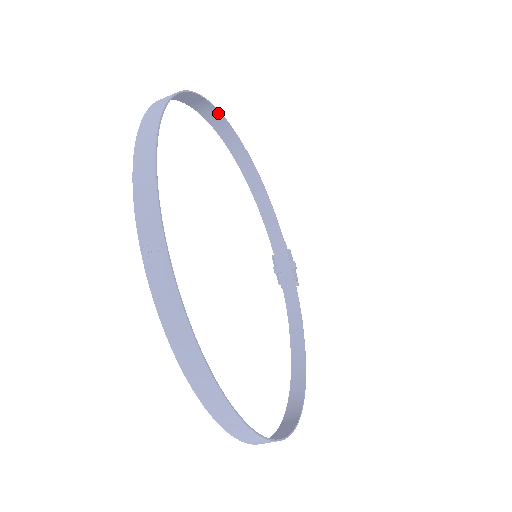
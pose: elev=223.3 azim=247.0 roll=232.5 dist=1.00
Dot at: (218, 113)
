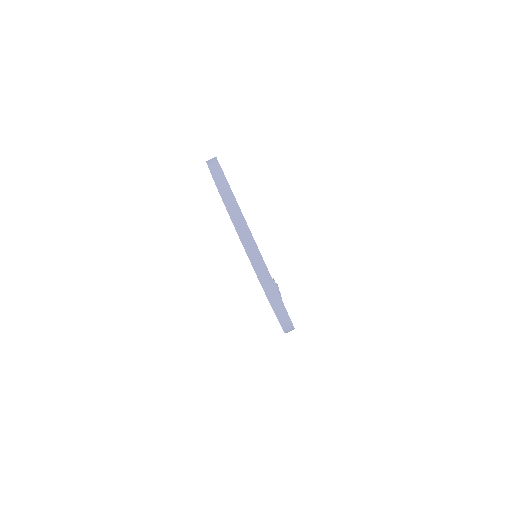
Dot at: occluded
